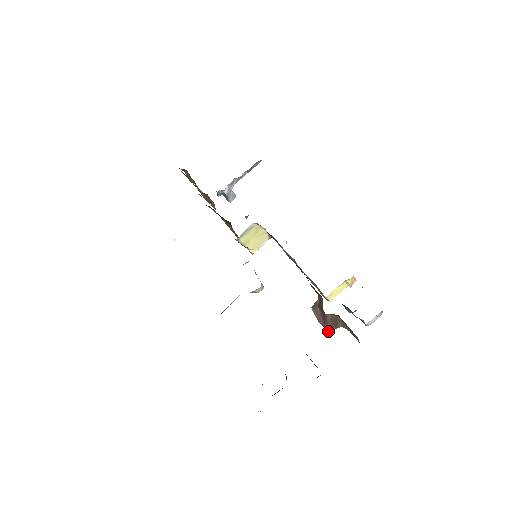
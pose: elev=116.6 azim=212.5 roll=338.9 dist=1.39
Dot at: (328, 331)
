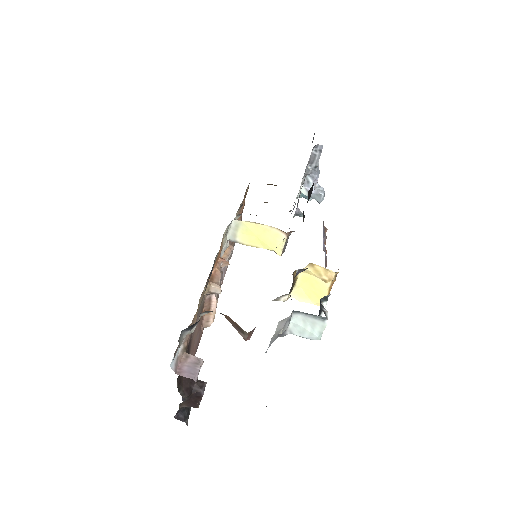
Dot at: (244, 339)
